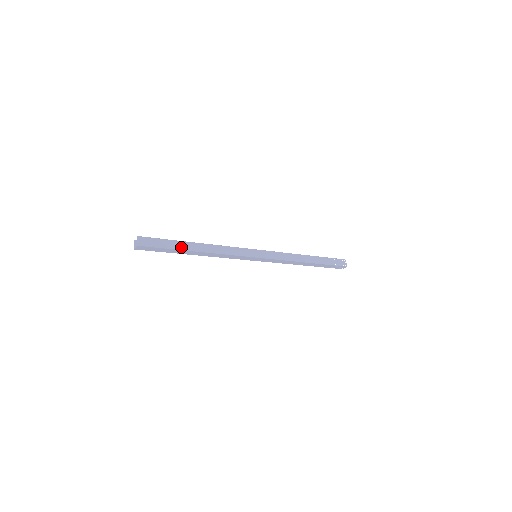
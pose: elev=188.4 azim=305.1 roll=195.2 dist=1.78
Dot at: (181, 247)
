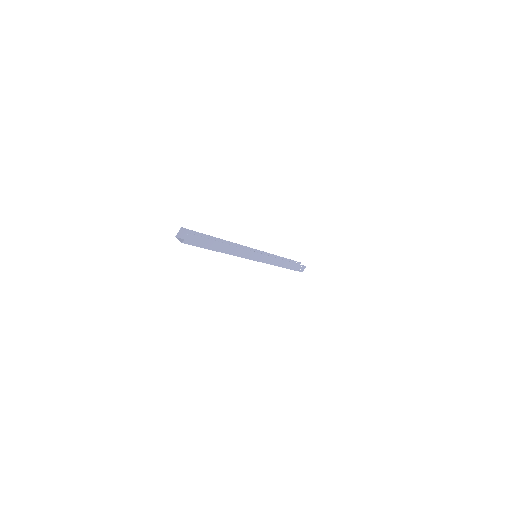
Dot at: (213, 247)
